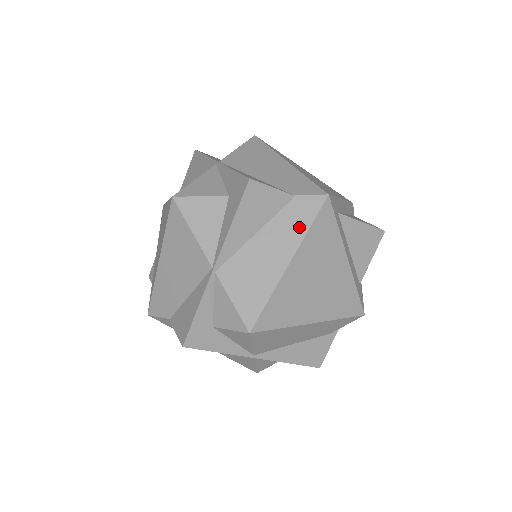
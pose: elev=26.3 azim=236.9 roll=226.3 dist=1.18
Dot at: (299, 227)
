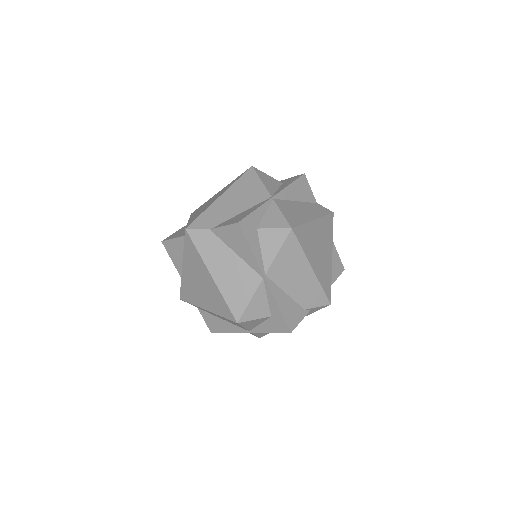
Dot at: (319, 212)
